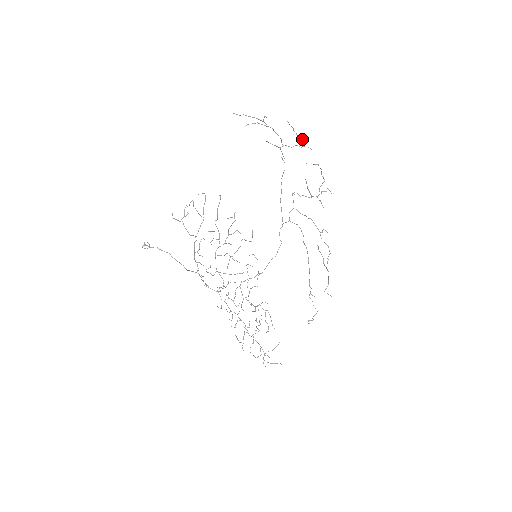
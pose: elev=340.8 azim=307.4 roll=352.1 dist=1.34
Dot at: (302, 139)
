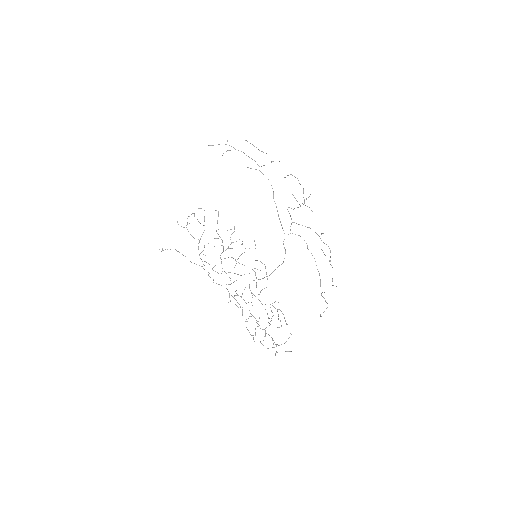
Dot at: occluded
